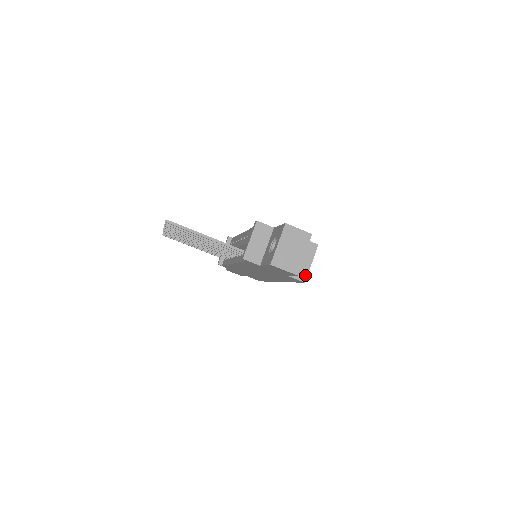
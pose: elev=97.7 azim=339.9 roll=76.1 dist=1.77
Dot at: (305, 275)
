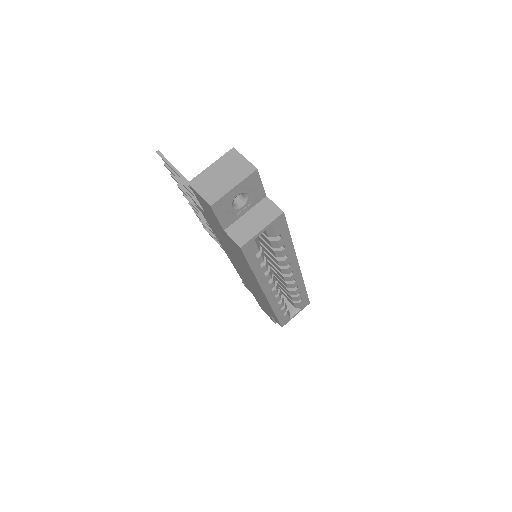
Dot at: (246, 239)
